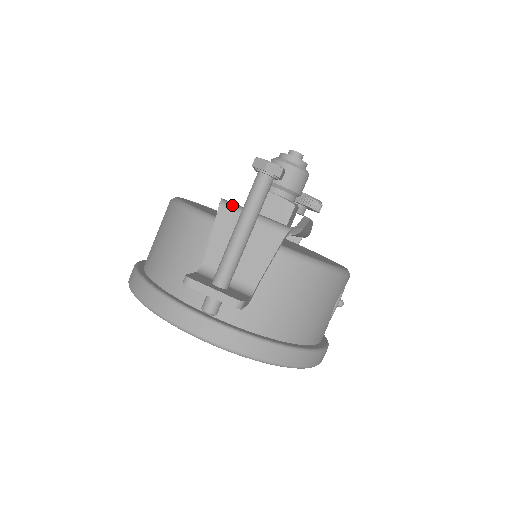
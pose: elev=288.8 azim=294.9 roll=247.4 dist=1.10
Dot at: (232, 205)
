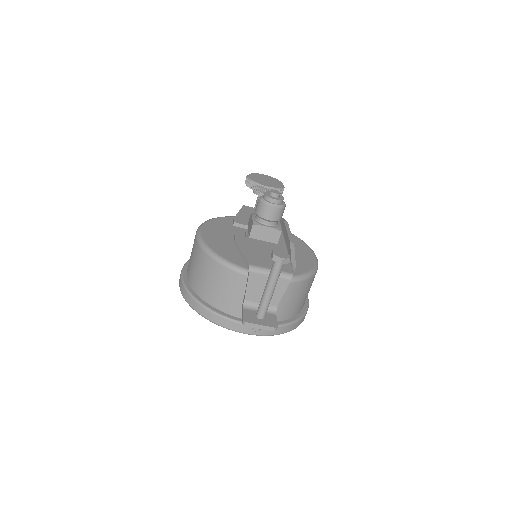
Dot at: (256, 268)
